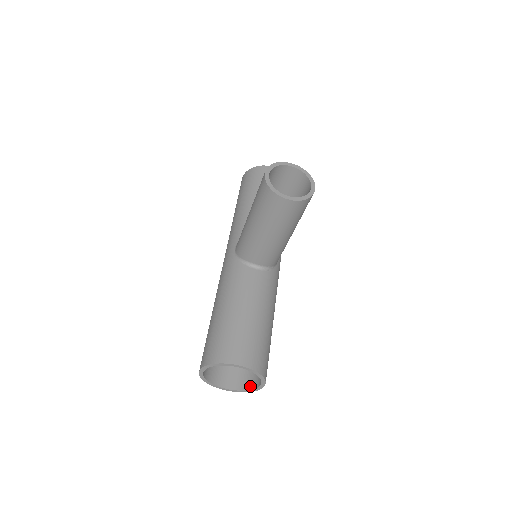
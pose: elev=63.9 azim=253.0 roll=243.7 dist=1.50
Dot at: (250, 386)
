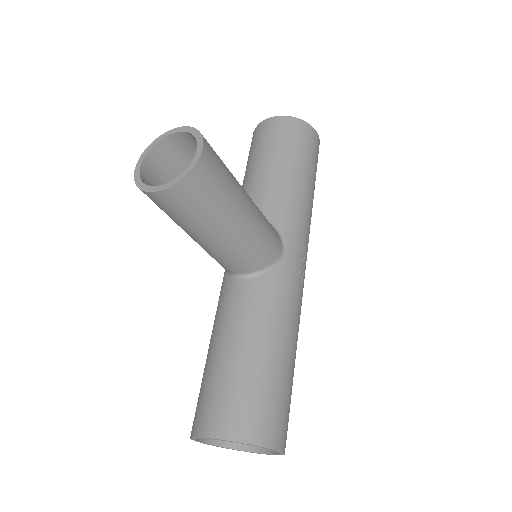
Dot at: occluded
